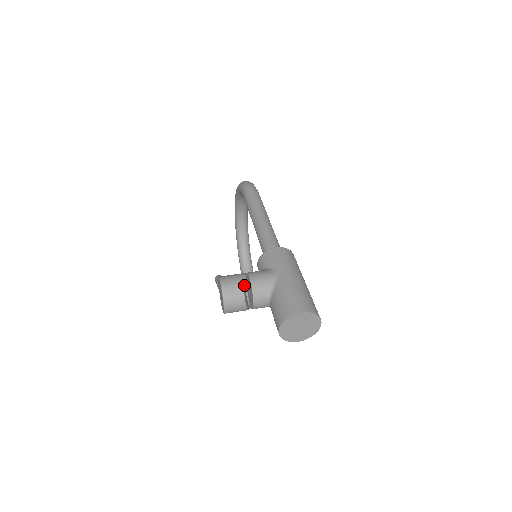
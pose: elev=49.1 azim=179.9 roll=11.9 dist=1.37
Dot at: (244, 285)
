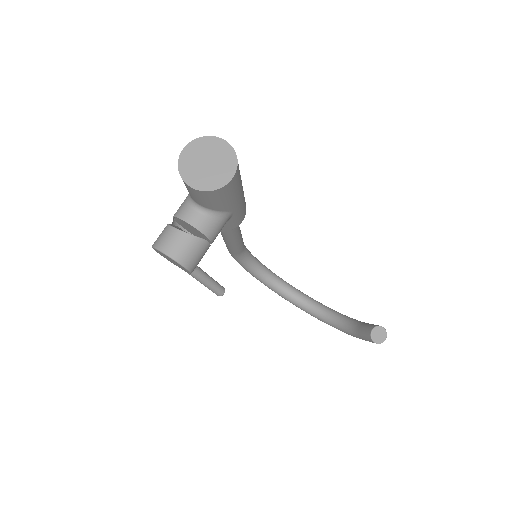
Dot at: occluded
